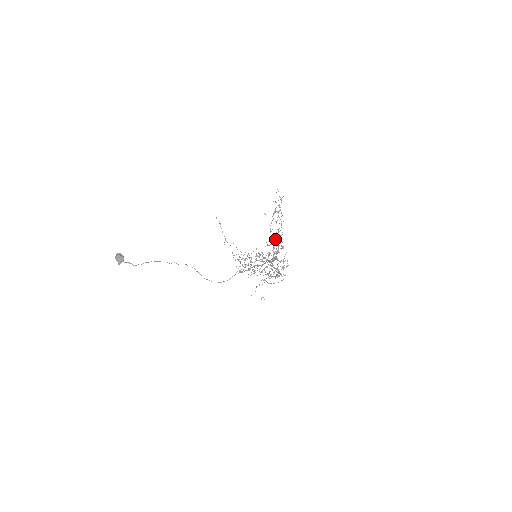
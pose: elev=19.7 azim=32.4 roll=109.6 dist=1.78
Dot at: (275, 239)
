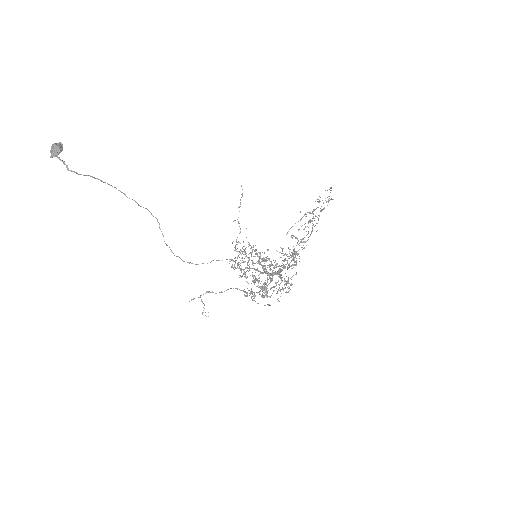
Dot at: occluded
